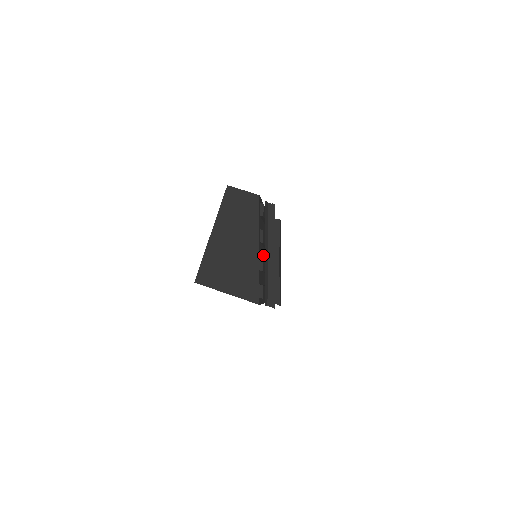
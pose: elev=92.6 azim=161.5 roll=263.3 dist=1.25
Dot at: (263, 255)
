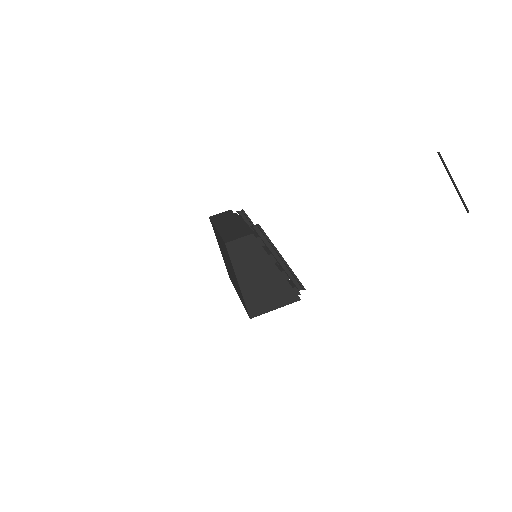
Dot at: occluded
